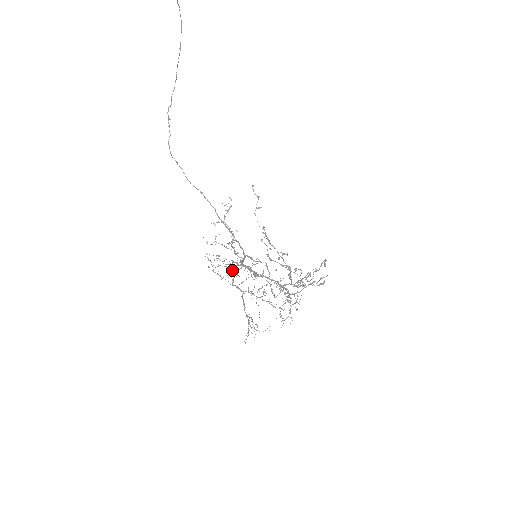
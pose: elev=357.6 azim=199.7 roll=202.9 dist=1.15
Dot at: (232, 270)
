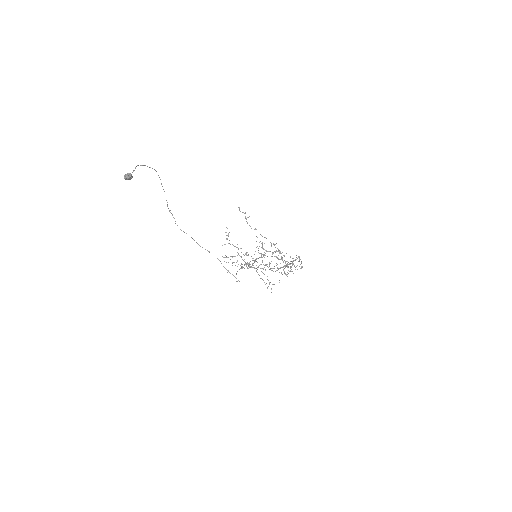
Dot at: occluded
